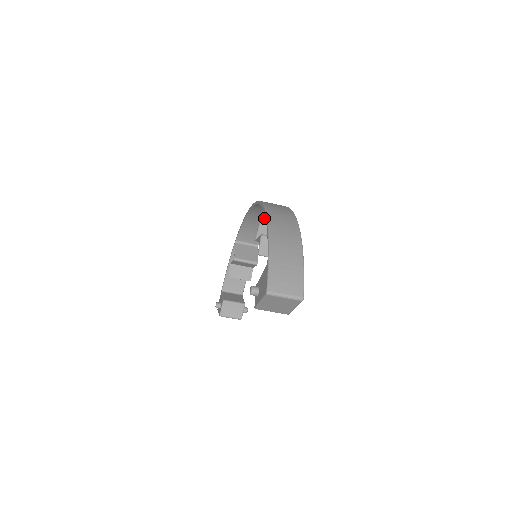
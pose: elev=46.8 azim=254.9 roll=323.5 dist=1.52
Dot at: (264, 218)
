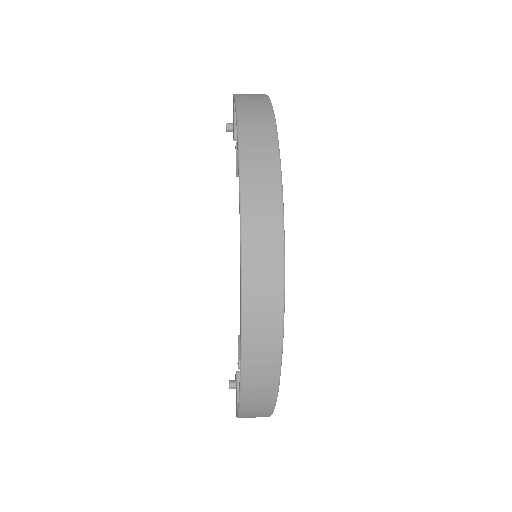
Dot at: occluded
